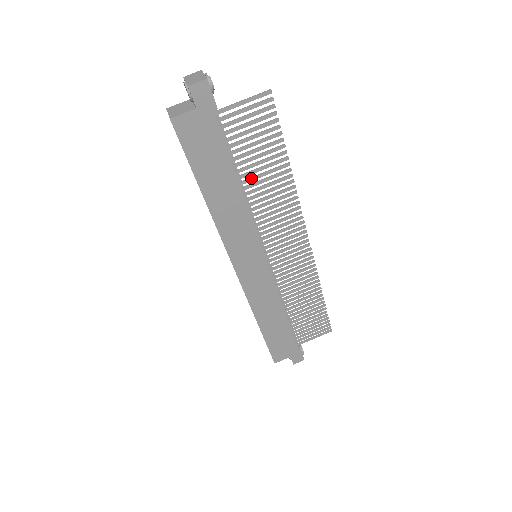
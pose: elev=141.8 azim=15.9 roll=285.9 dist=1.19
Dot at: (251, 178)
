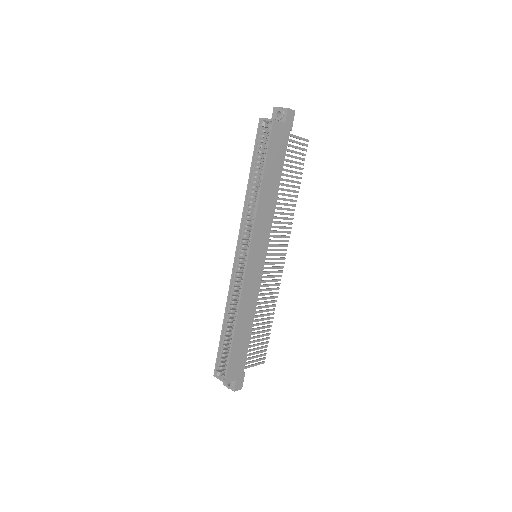
Dot at: (282, 188)
